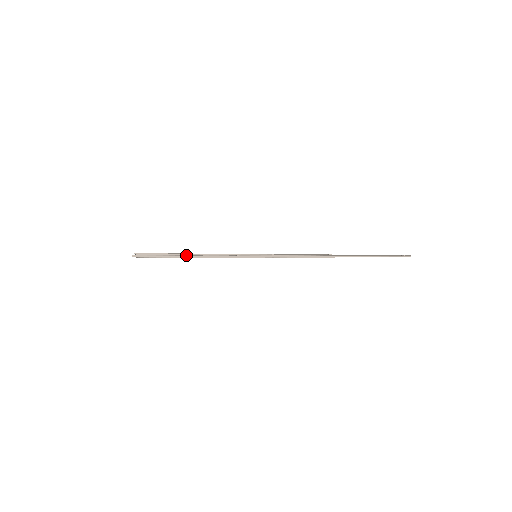
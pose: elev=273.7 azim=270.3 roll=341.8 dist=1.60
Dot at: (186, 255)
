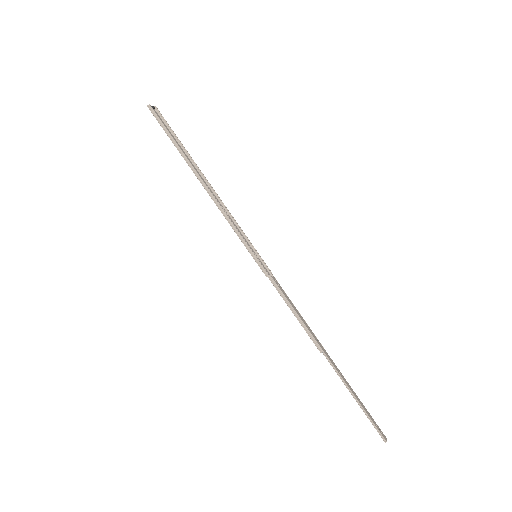
Dot at: occluded
